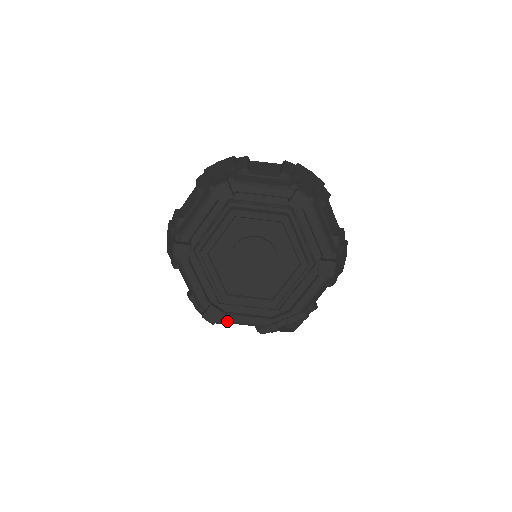
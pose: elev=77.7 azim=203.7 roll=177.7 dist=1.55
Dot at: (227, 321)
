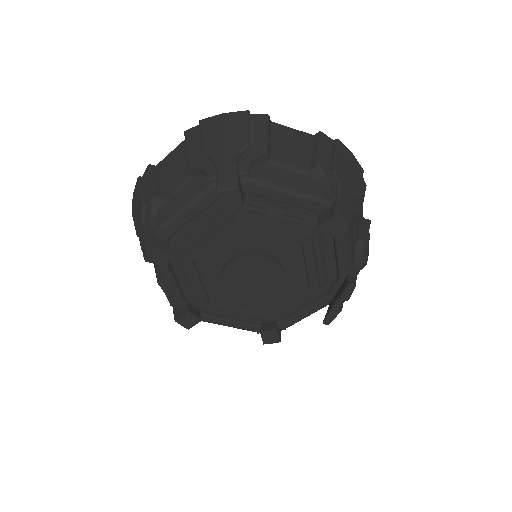
Dot at: (290, 325)
